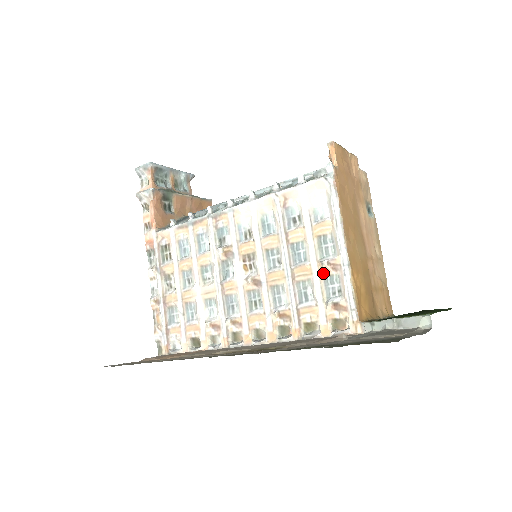
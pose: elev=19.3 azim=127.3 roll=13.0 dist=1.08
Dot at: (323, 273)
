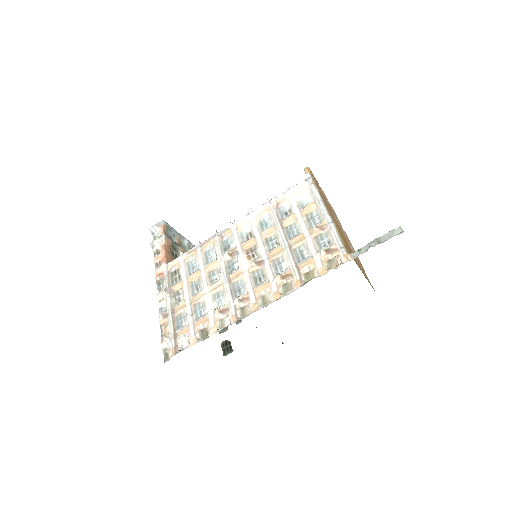
Dot at: (314, 235)
